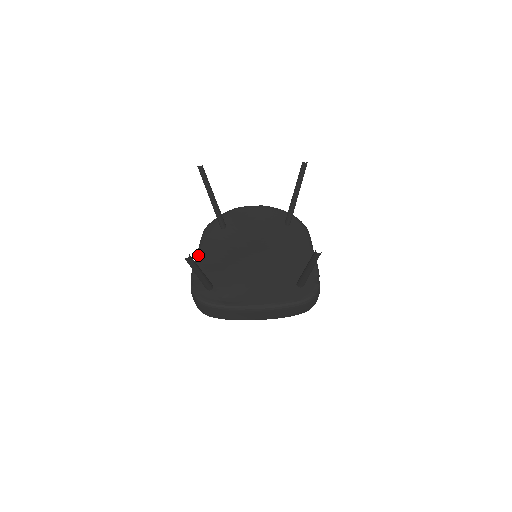
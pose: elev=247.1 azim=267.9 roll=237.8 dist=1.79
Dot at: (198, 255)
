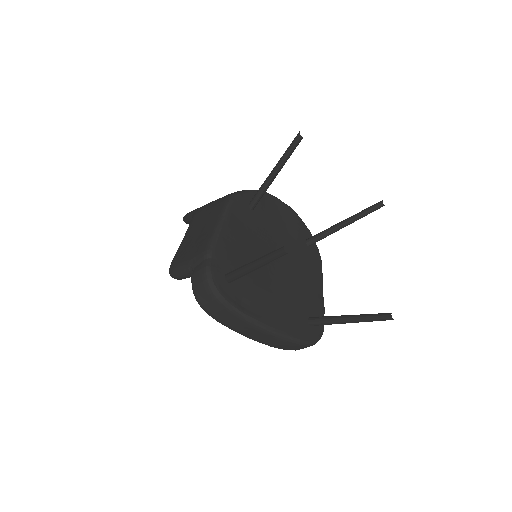
Dot at: (221, 227)
